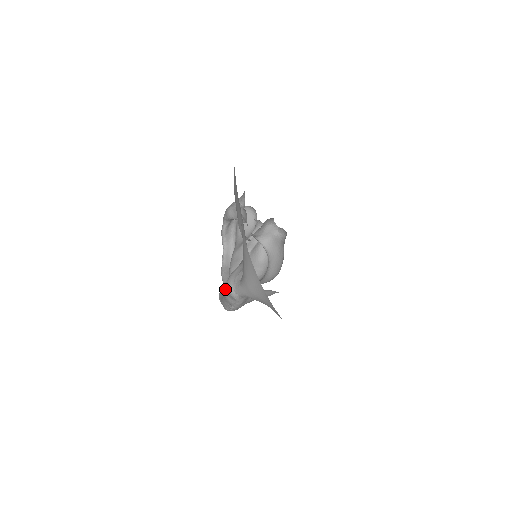
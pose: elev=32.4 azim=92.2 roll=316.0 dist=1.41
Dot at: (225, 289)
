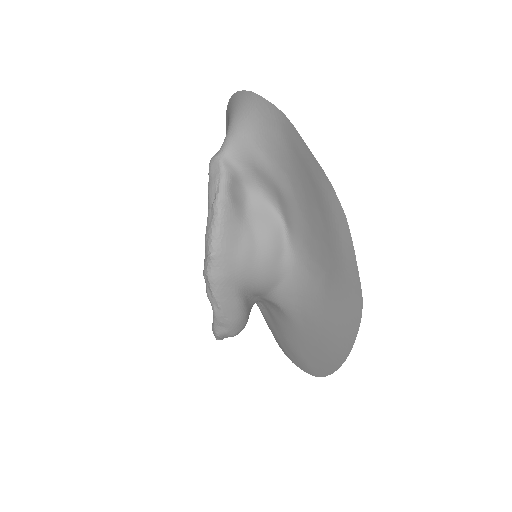
Dot at: occluded
